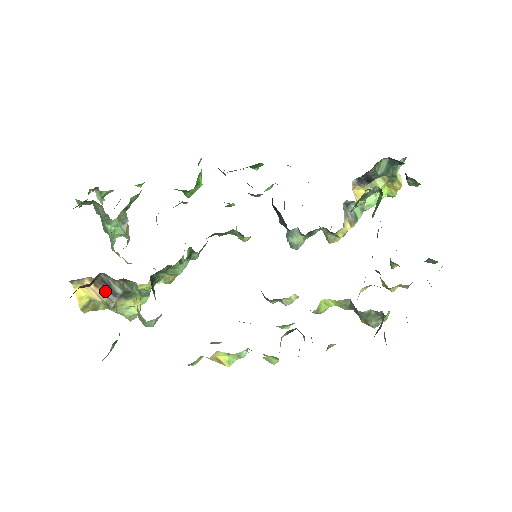
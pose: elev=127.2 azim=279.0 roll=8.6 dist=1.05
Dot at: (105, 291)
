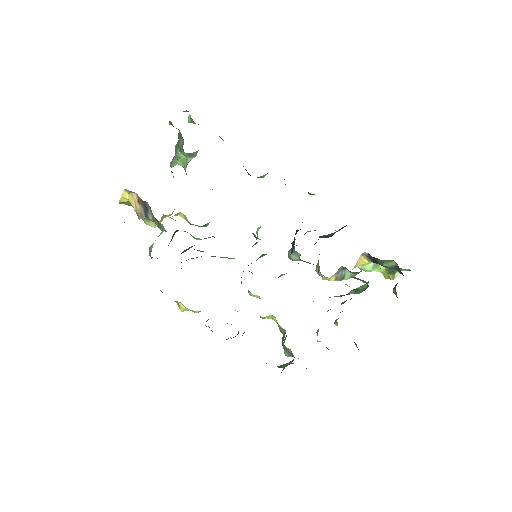
Dot at: (142, 209)
